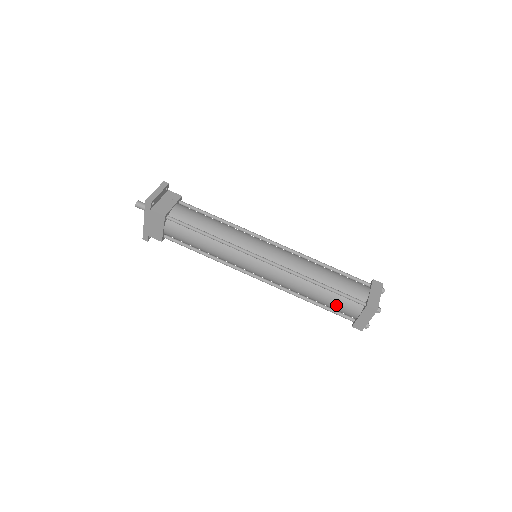
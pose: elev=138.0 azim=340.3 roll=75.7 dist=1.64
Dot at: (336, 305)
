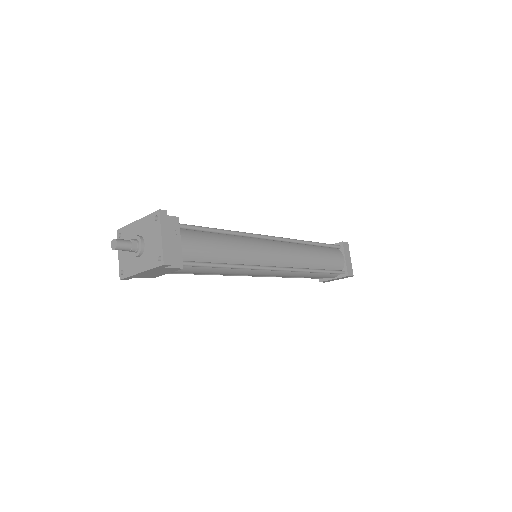
Dot at: occluded
